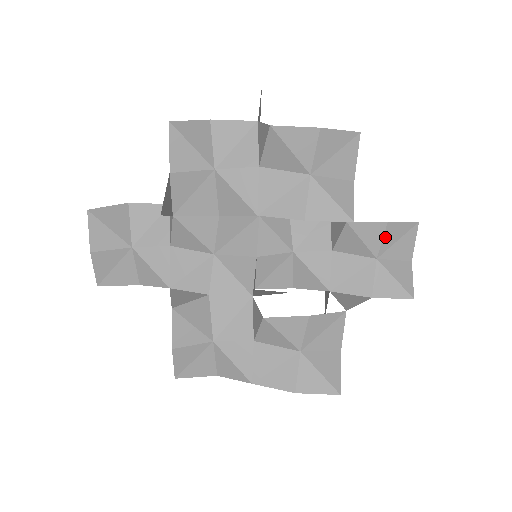
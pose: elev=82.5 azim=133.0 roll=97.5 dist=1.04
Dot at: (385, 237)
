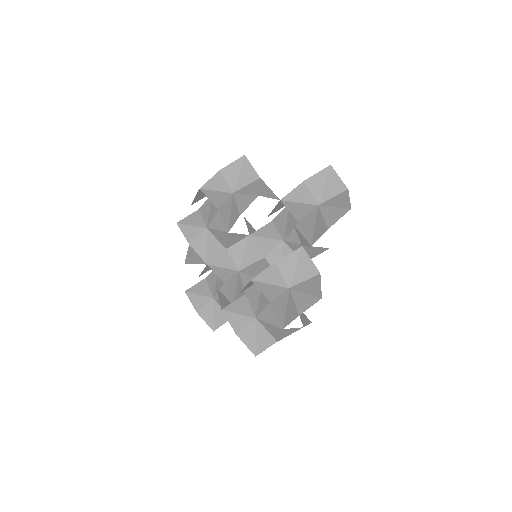
Dot at: (311, 190)
